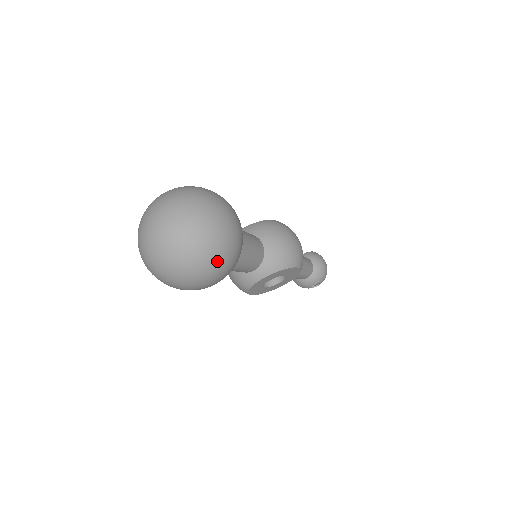
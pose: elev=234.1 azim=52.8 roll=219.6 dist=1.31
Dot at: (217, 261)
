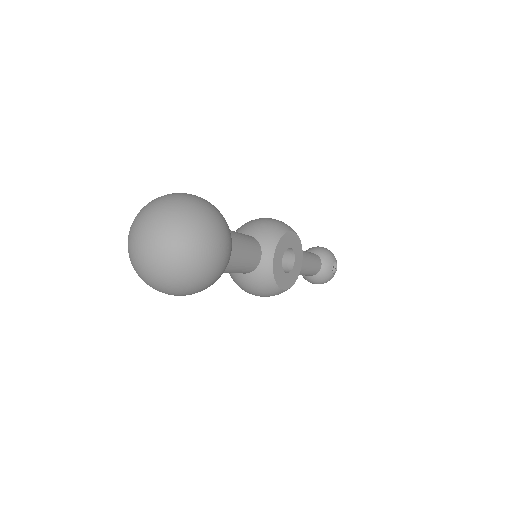
Dot at: (206, 220)
